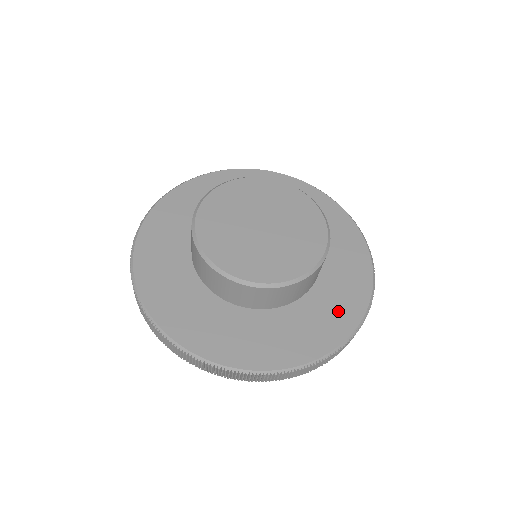
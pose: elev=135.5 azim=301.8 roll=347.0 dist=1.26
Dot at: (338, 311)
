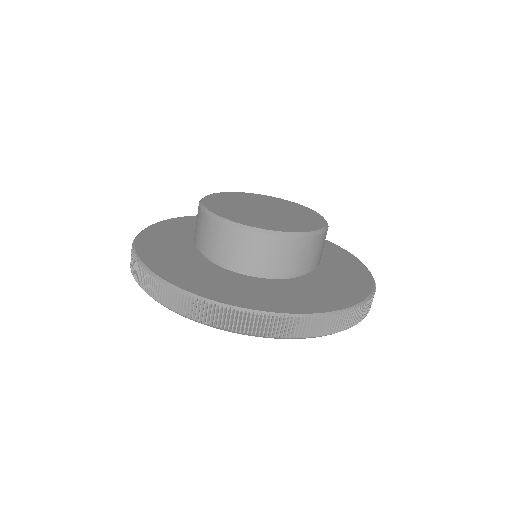
Dot at: (351, 277)
